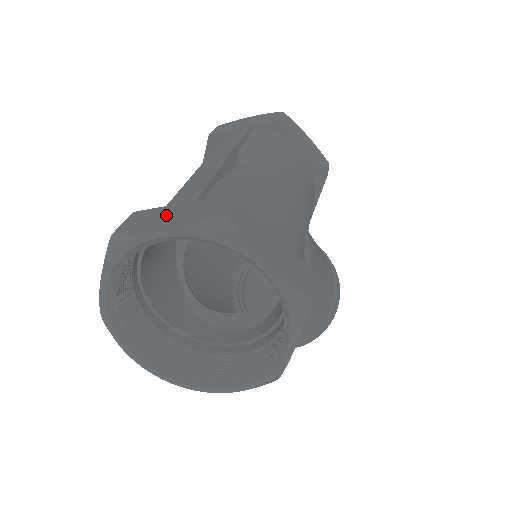
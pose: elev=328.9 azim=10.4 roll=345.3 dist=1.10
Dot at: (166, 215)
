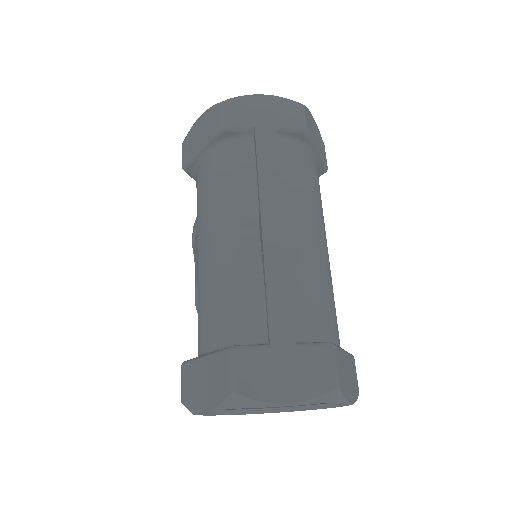
Dot at: (278, 371)
